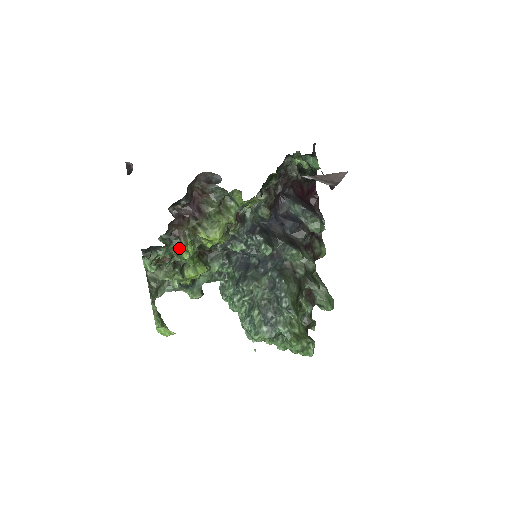
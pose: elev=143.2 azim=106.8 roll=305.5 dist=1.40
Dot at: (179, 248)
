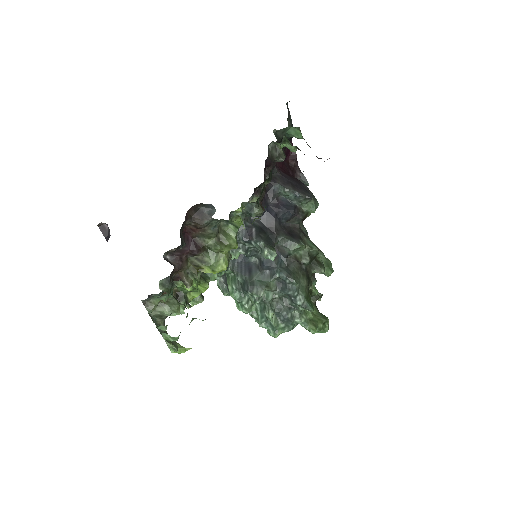
Dot at: (181, 285)
